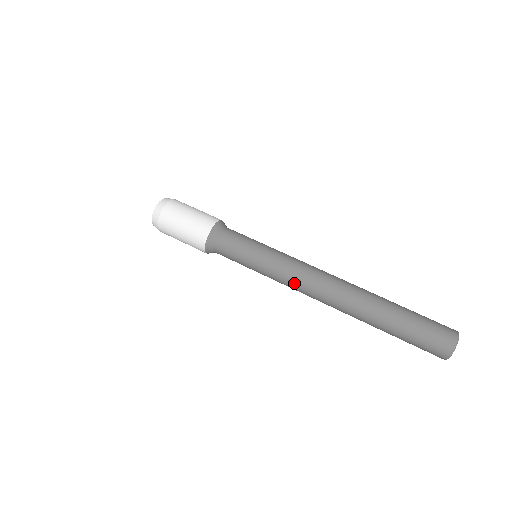
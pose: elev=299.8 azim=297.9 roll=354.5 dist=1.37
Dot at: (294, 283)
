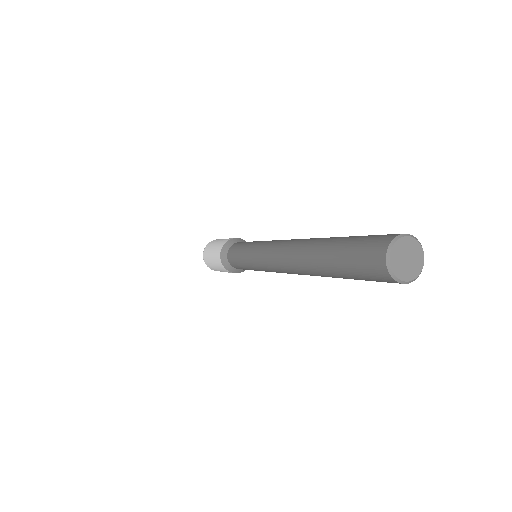
Dot at: (266, 250)
